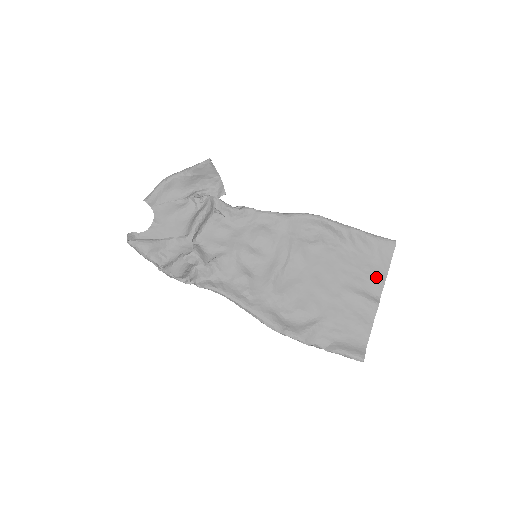
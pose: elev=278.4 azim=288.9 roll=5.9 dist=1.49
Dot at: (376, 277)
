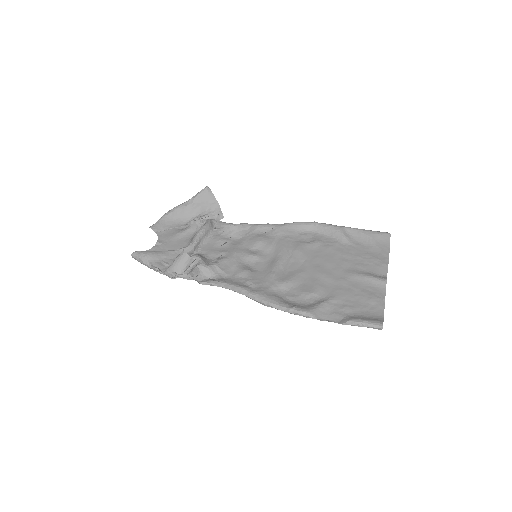
Dot at: (378, 261)
